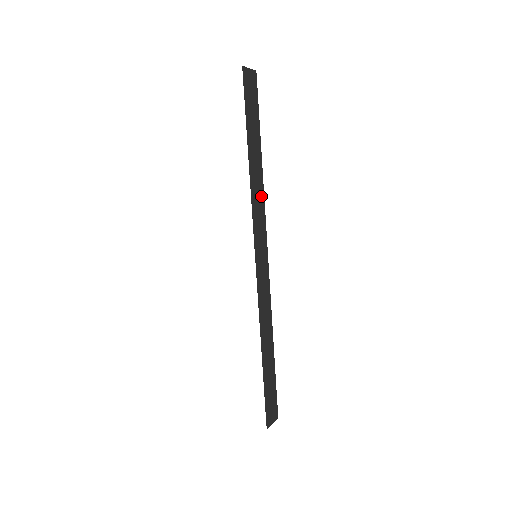
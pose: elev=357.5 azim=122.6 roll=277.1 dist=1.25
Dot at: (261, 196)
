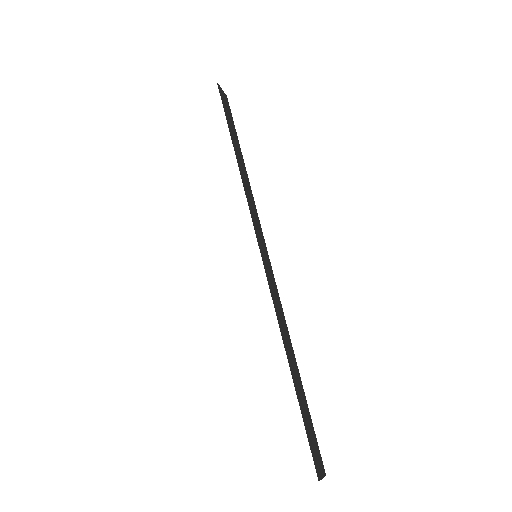
Dot at: (251, 195)
